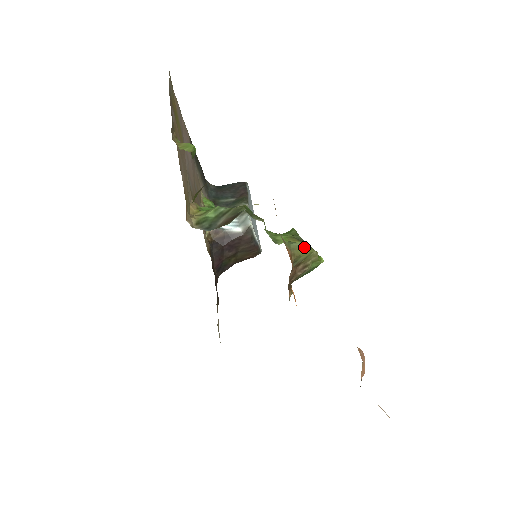
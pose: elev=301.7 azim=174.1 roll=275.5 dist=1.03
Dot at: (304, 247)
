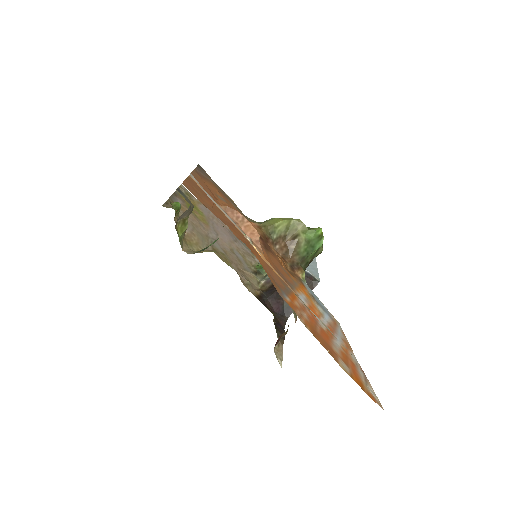
Dot at: (277, 218)
